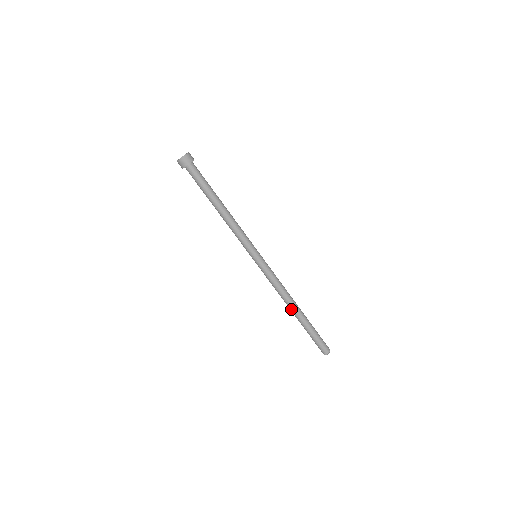
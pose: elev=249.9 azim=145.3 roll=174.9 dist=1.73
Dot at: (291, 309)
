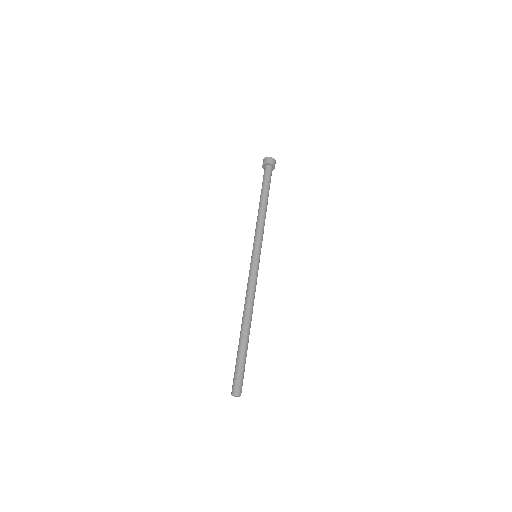
Dot at: (242, 320)
